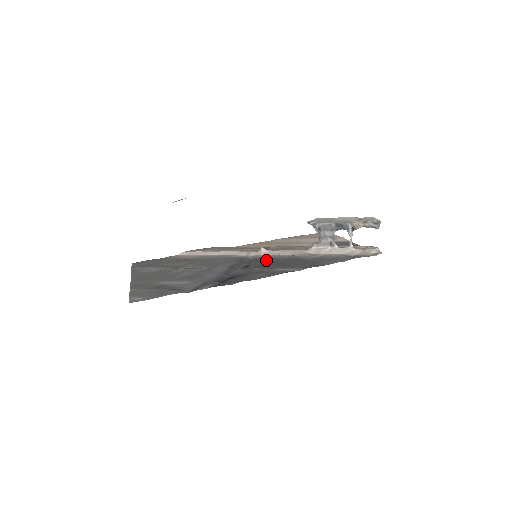
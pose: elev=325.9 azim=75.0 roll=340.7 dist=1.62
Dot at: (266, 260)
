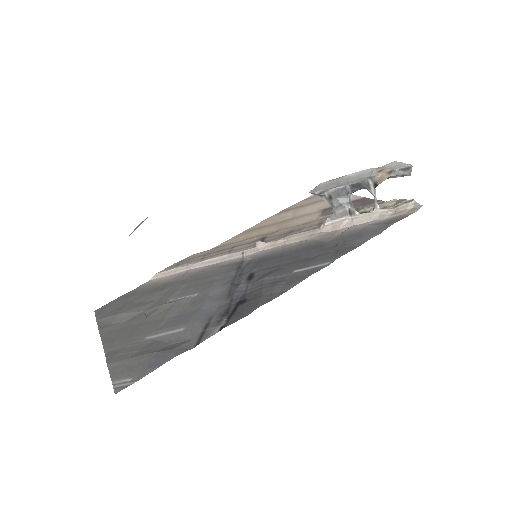
Dot at: (272, 258)
